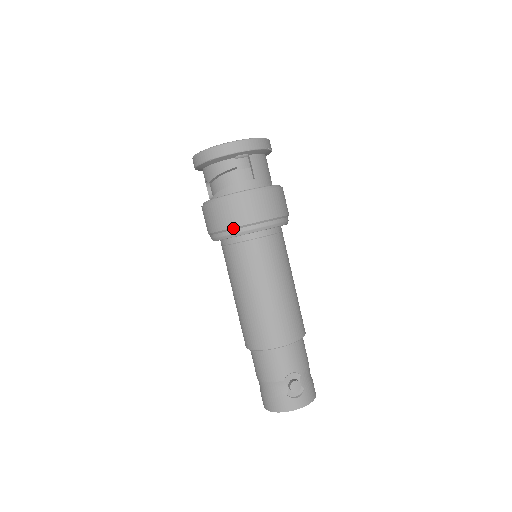
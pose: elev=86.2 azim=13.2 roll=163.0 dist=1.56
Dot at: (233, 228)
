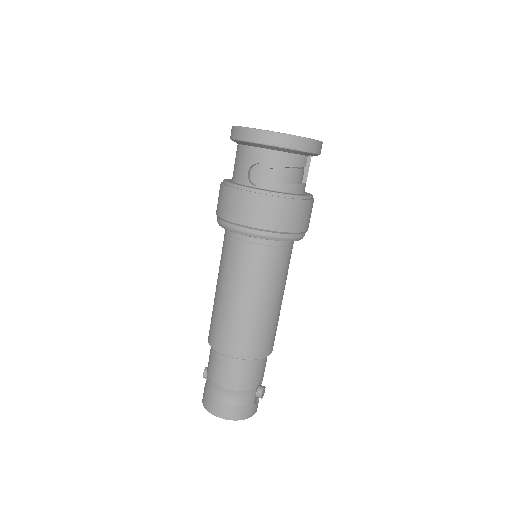
Dot at: (289, 233)
